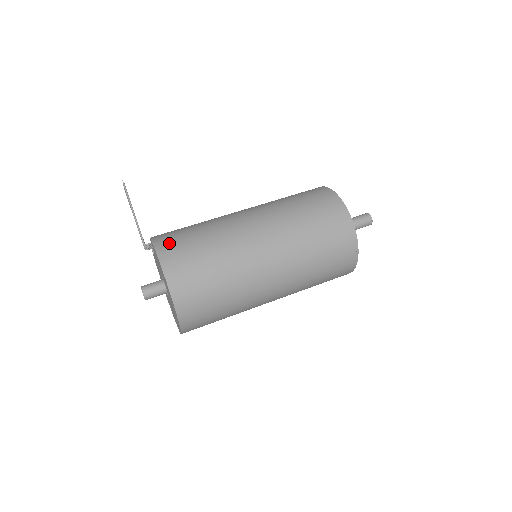
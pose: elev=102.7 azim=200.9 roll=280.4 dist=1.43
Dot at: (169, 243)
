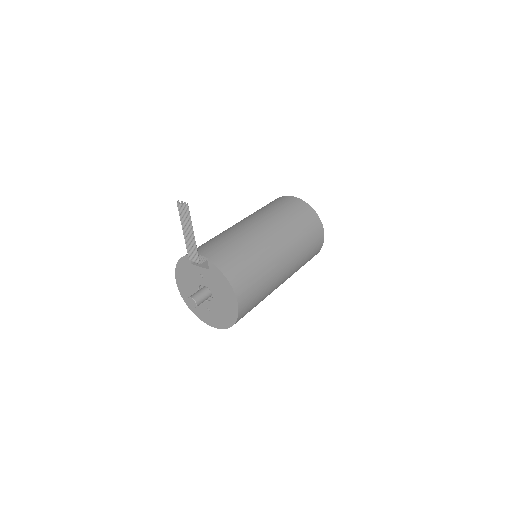
Dot at: (237, 275)
